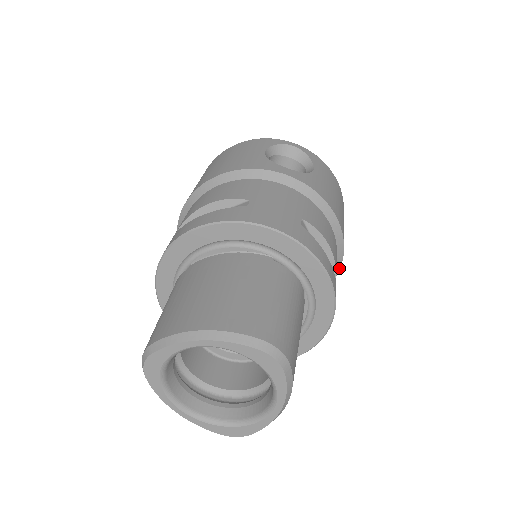
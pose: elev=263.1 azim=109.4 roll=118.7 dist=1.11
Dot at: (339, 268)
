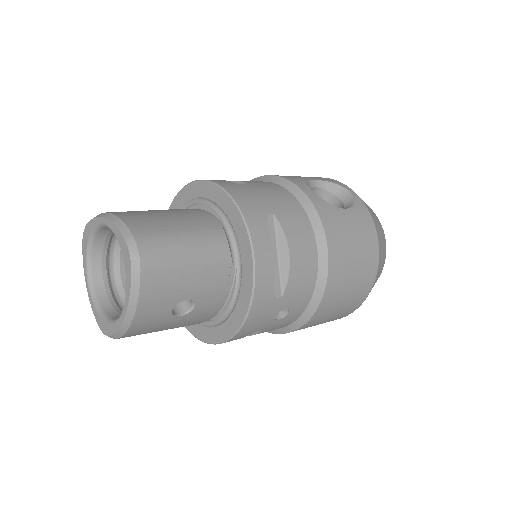
Dot at: (317, 305)
